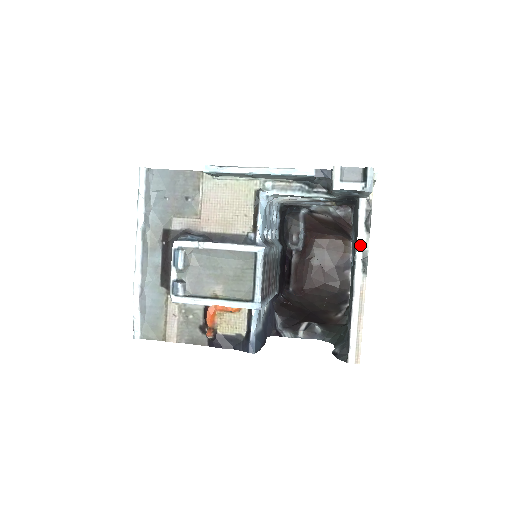
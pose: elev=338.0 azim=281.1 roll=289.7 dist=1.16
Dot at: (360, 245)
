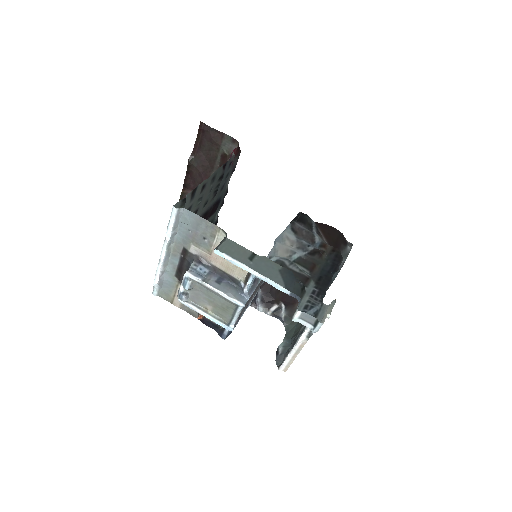
Dot at: occluded
